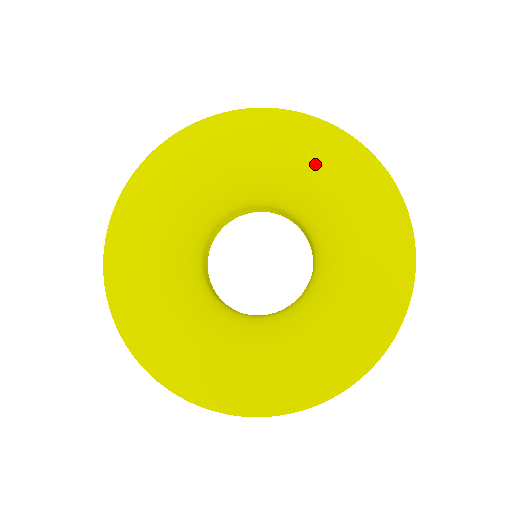
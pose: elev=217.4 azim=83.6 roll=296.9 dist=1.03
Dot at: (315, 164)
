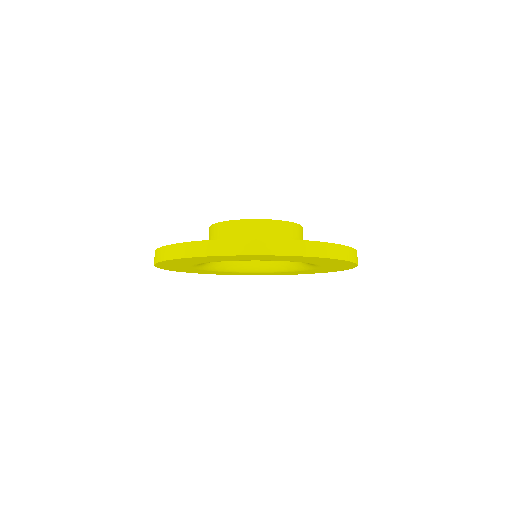
Dot at: occluded
